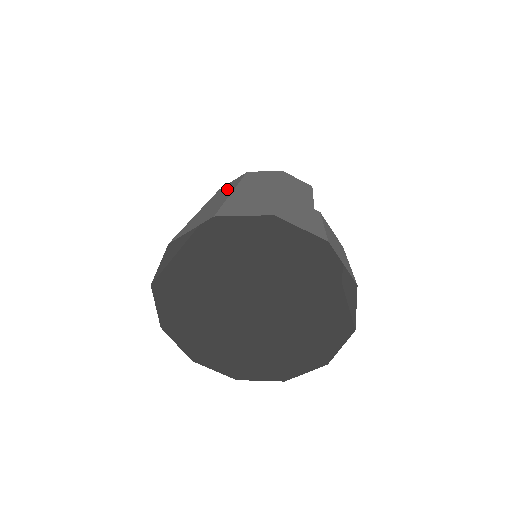
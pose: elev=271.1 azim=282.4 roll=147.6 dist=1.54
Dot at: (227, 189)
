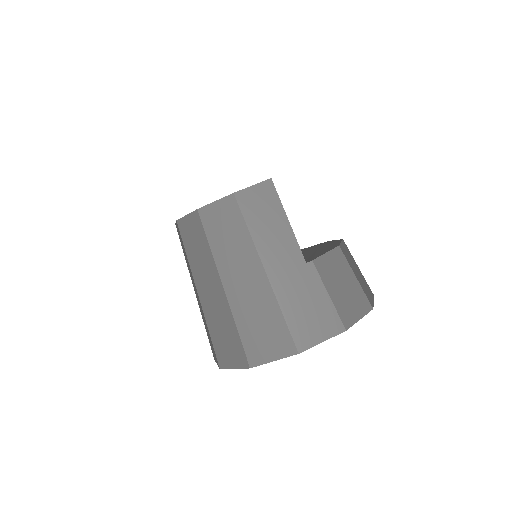
Dot at: (203, 258)
